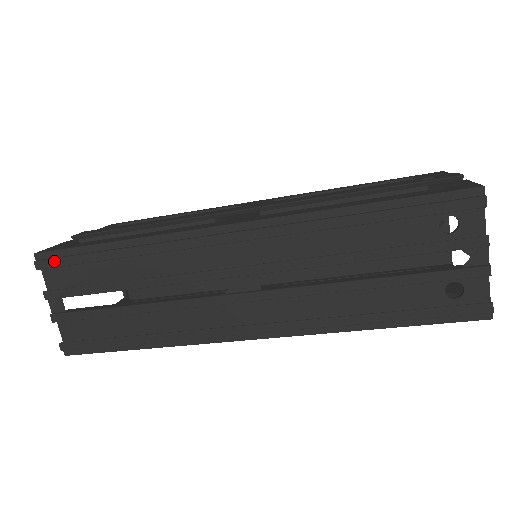
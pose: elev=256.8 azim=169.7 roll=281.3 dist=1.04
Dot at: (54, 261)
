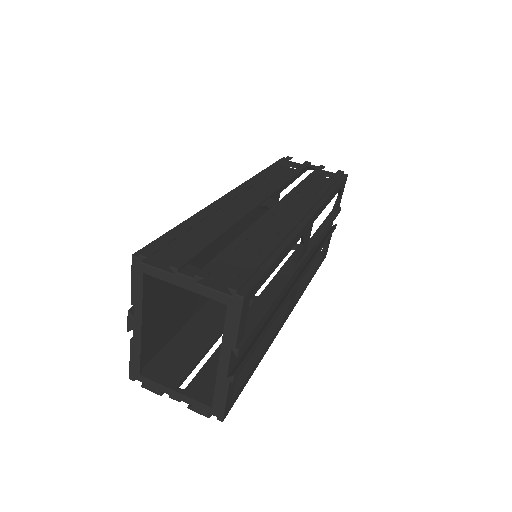
Dot at: (155, 245)
